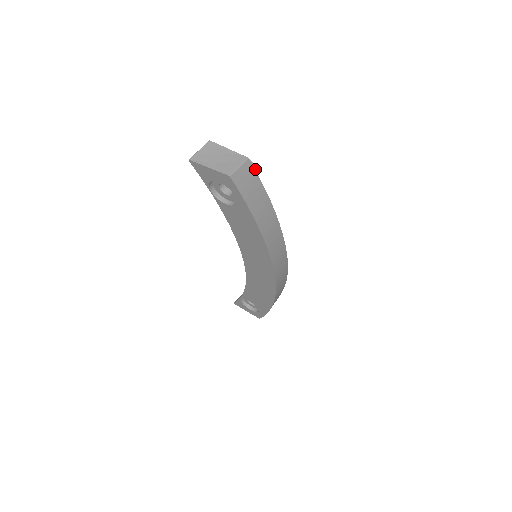
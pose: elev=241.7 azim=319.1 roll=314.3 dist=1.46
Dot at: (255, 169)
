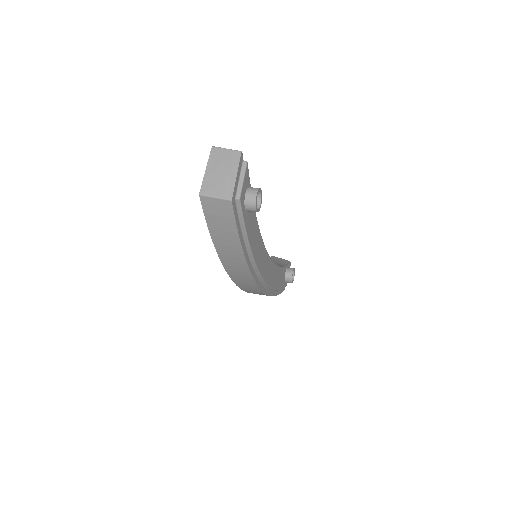
Dot at: (257, 211)
